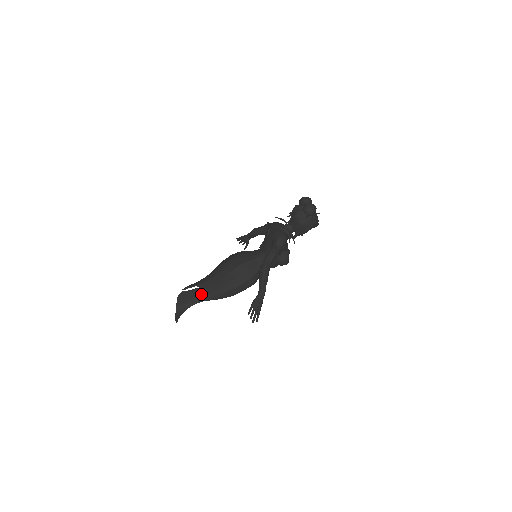
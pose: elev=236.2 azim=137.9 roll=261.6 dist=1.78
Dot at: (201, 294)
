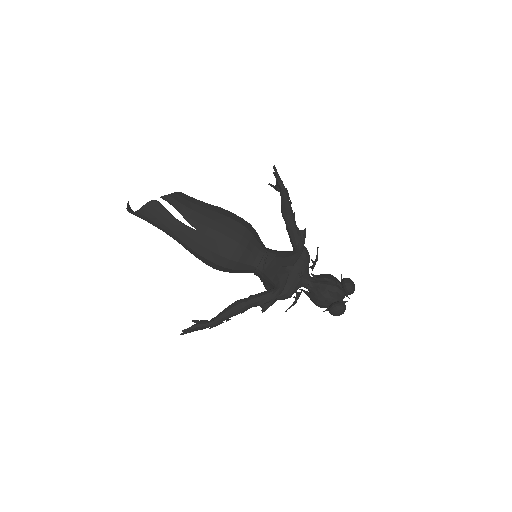
Dot at: (172, 229)
